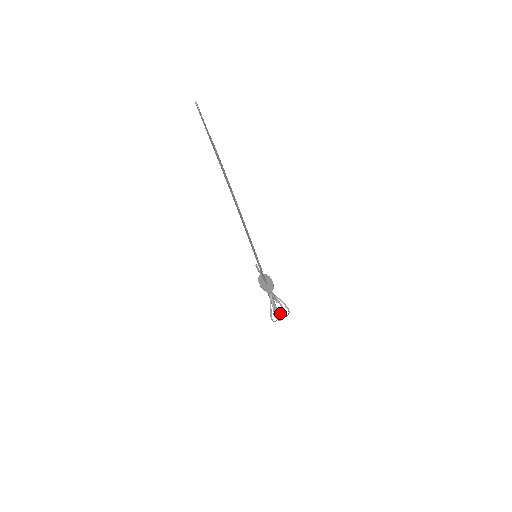
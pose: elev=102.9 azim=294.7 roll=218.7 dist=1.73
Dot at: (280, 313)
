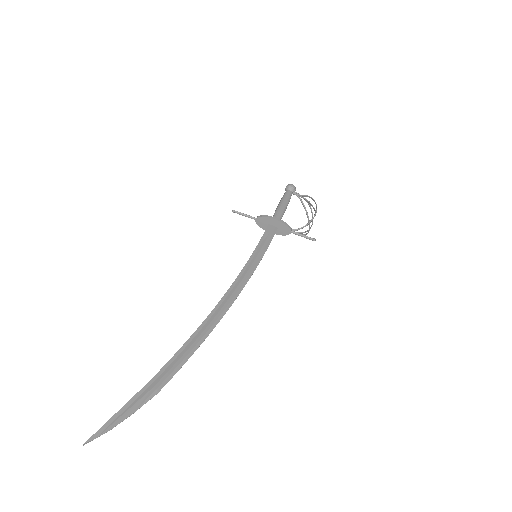
Dot at: (293, 188)
